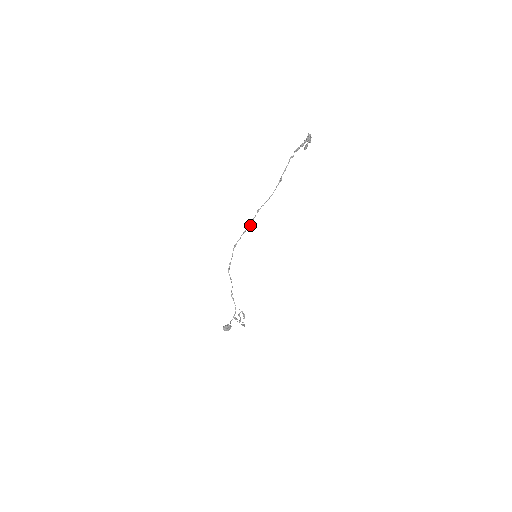
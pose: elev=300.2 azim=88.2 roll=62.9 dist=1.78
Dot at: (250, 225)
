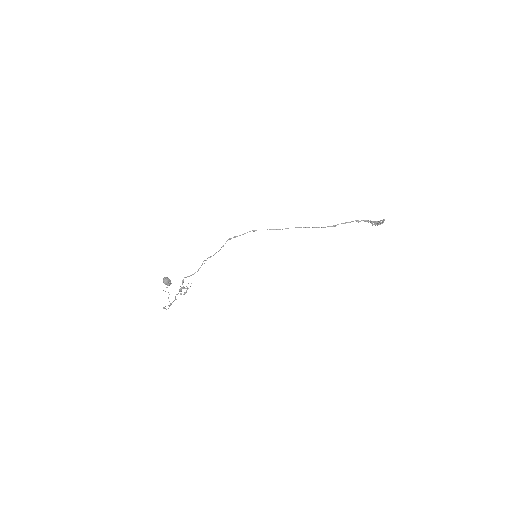
Dot at: occluded
